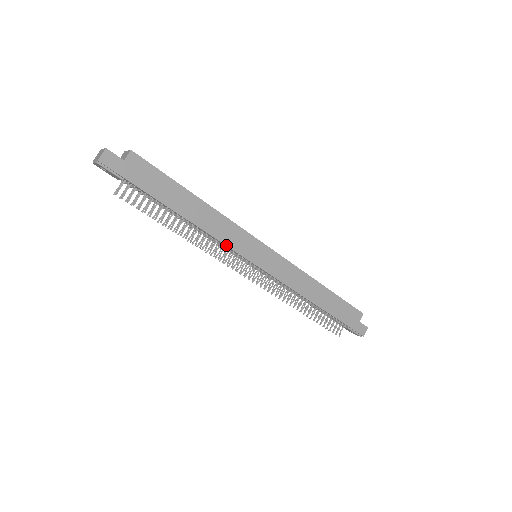
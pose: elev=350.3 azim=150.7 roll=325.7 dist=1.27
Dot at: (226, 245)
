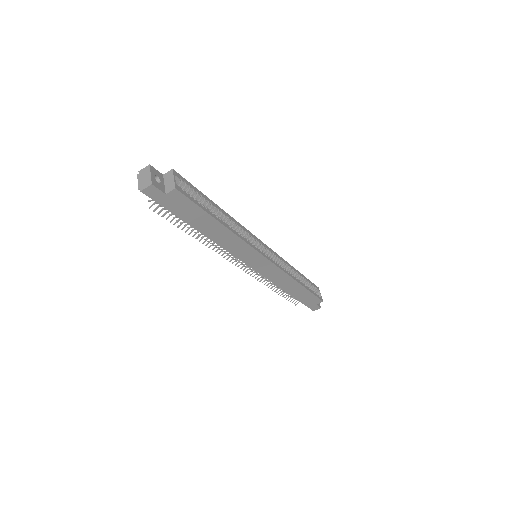
Dot at: (231, 254)
